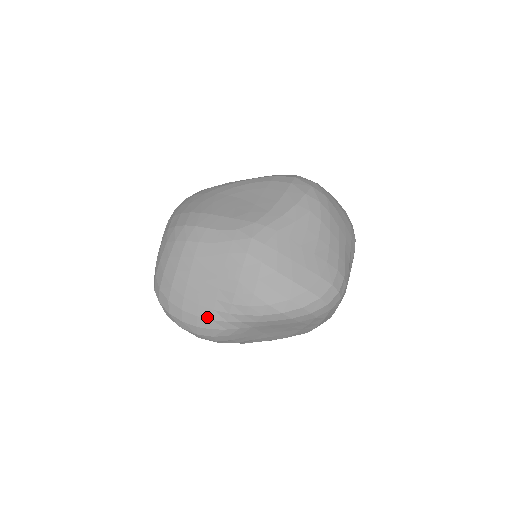
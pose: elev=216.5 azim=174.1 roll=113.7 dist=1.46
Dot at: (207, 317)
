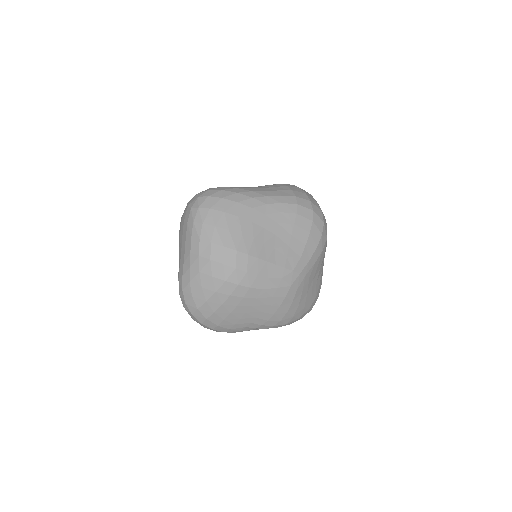
Dot at: (237, 330)
